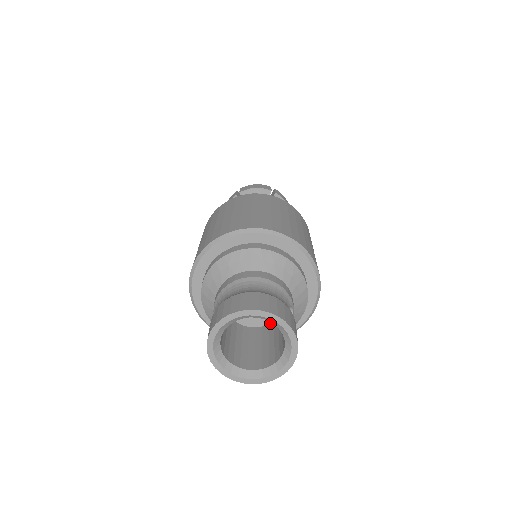
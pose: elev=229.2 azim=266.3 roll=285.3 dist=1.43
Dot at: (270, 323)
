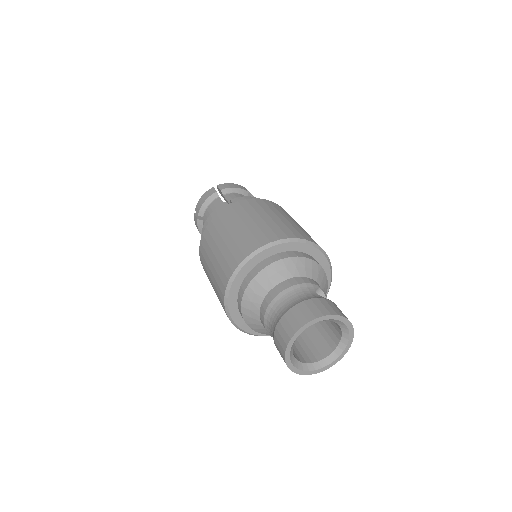
Dot at: occluded
